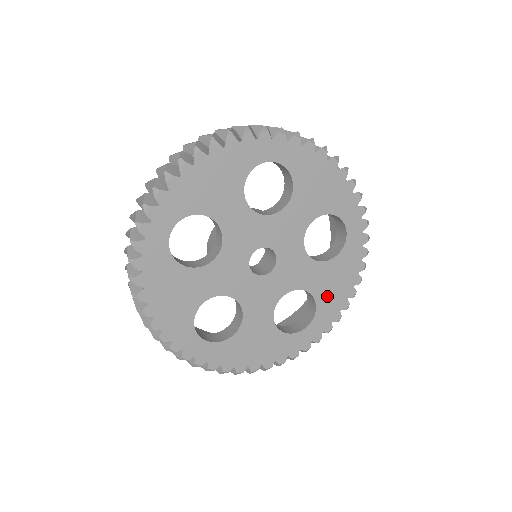
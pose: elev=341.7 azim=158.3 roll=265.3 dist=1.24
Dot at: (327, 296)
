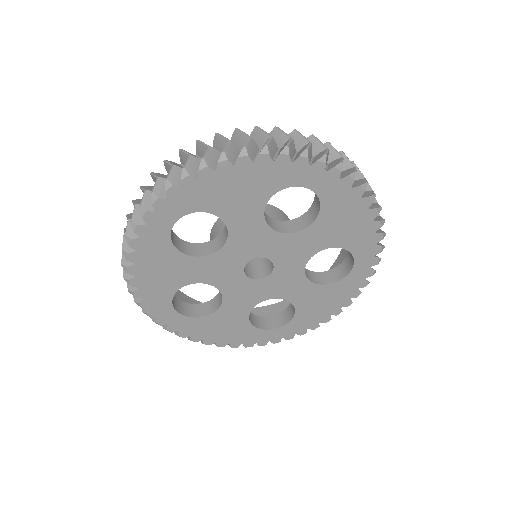
Dot at: (348, 236)
